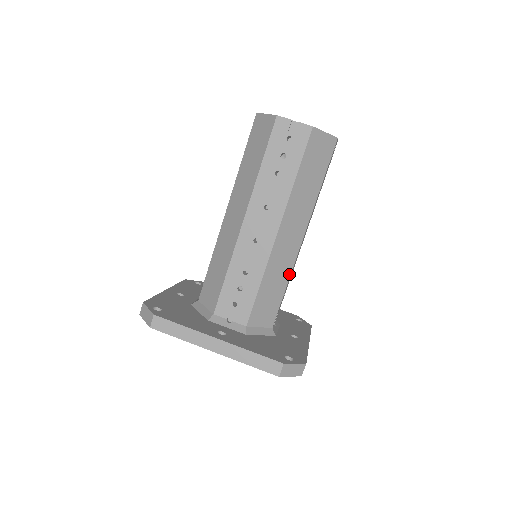
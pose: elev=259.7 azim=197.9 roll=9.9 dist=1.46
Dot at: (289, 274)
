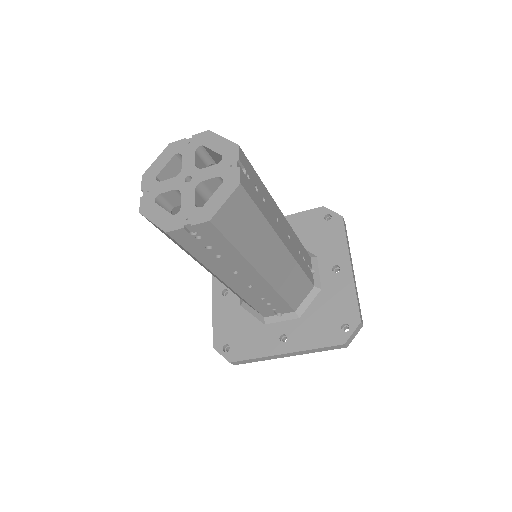
Dot at: (297, 266)
